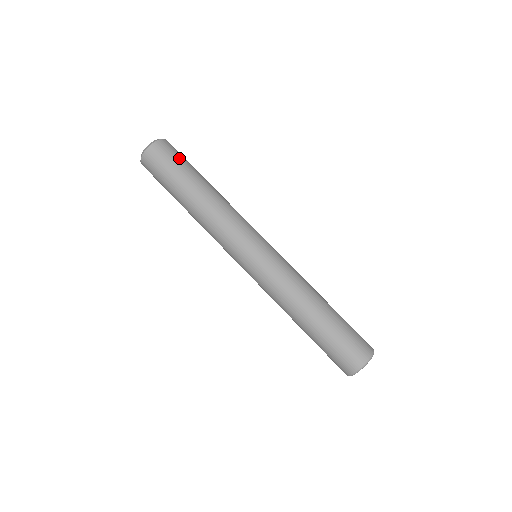
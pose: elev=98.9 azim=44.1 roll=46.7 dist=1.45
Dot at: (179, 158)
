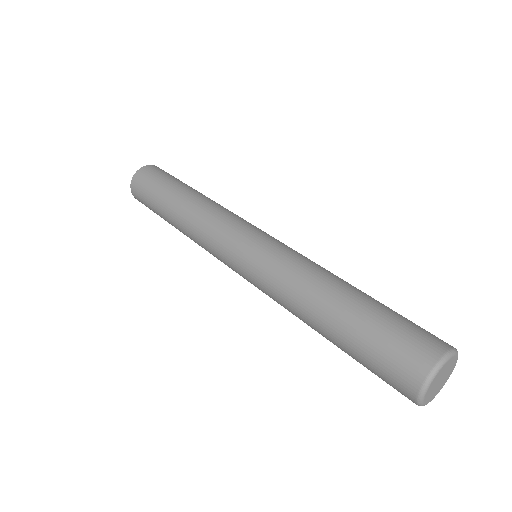
Dot at: (173, 176)
